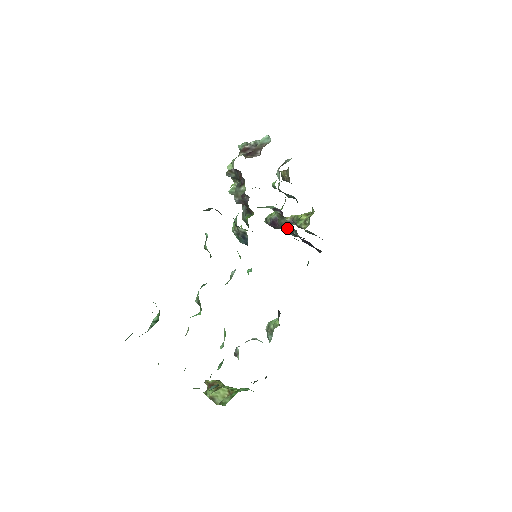
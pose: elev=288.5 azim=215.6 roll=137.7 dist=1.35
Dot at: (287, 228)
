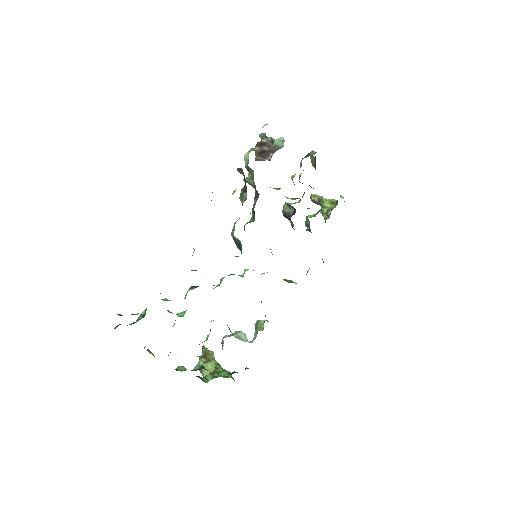
Dot at: occluded
